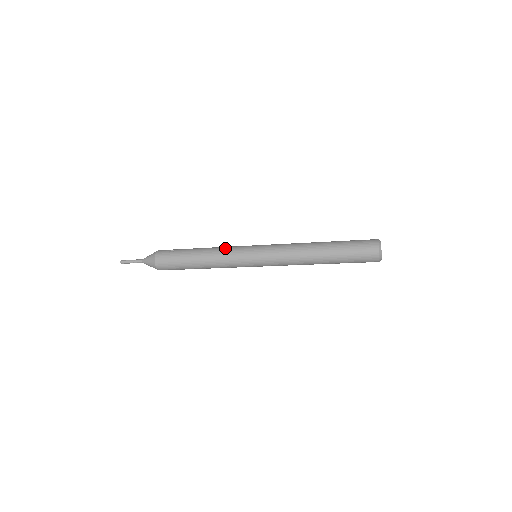
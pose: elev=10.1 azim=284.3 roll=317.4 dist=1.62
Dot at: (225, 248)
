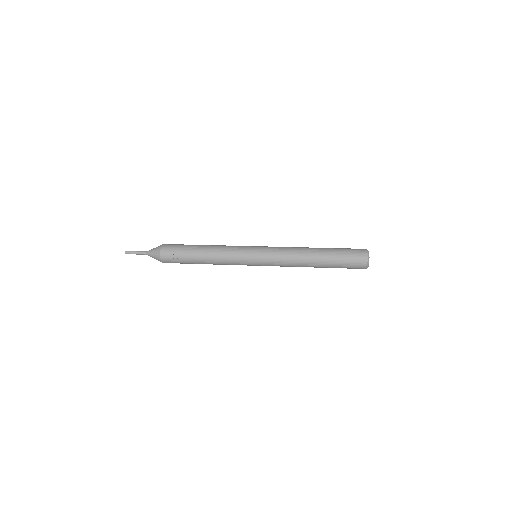
Dot at: (227, 259)
